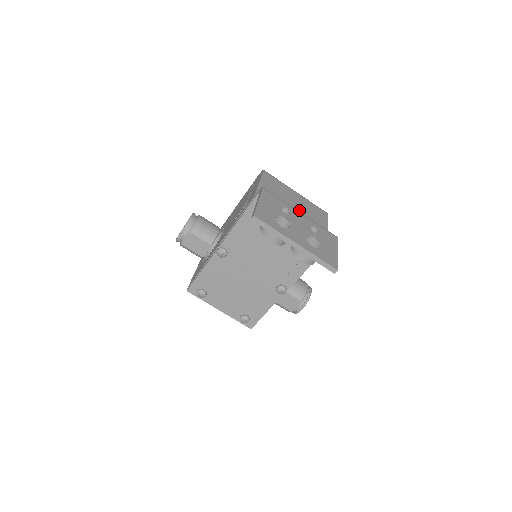
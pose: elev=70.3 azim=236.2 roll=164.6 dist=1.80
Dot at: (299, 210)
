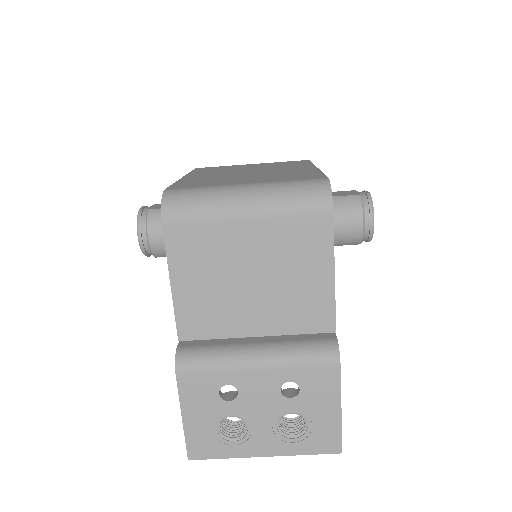
Dot at: (264, 281)
